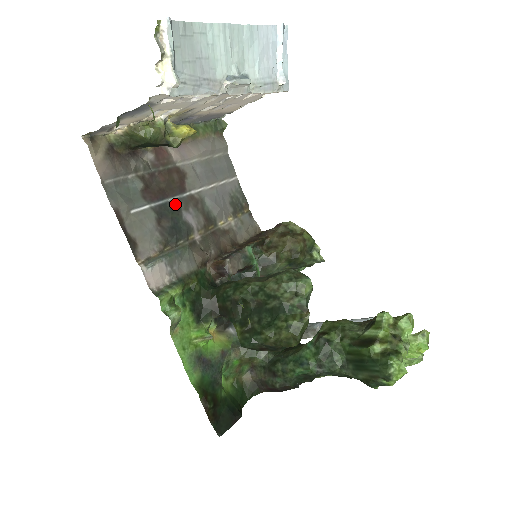
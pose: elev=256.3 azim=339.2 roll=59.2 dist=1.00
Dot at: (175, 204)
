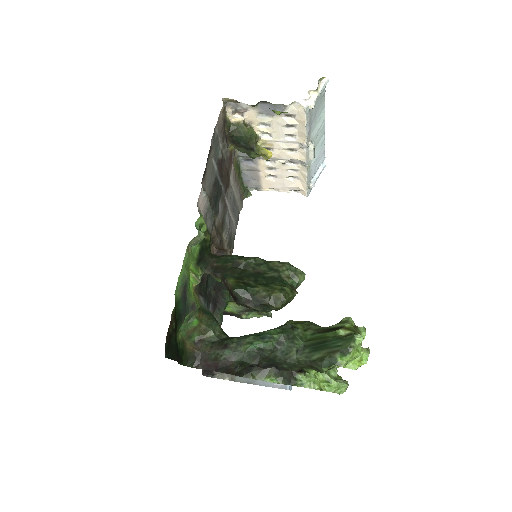
Dot at: (221, 190)
